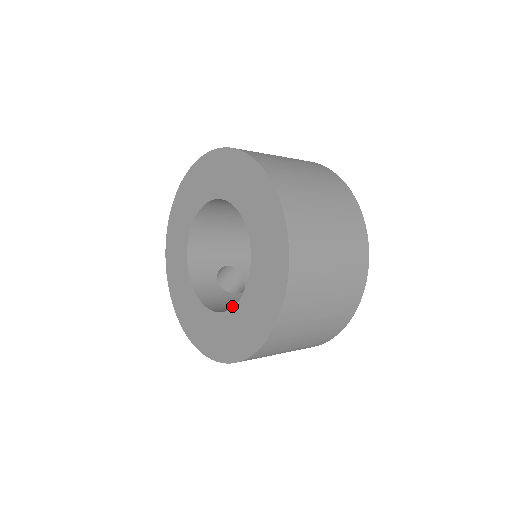
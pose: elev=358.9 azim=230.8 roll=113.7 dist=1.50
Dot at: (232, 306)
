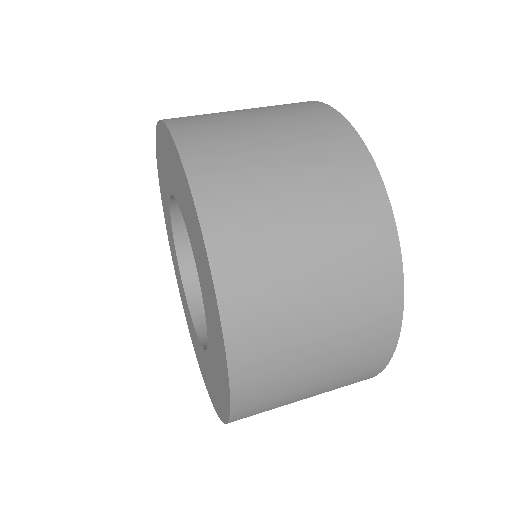
Dot at: occluded
